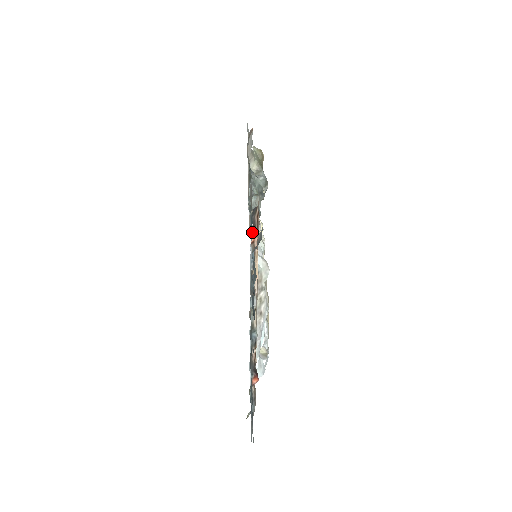
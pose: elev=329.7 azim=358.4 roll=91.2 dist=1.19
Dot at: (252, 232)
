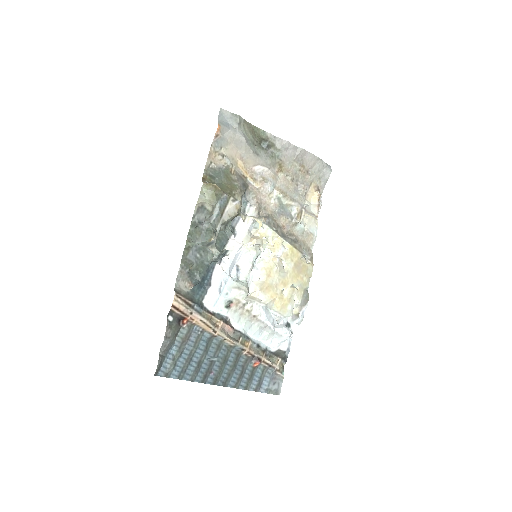
Dot at: (207, 286)
